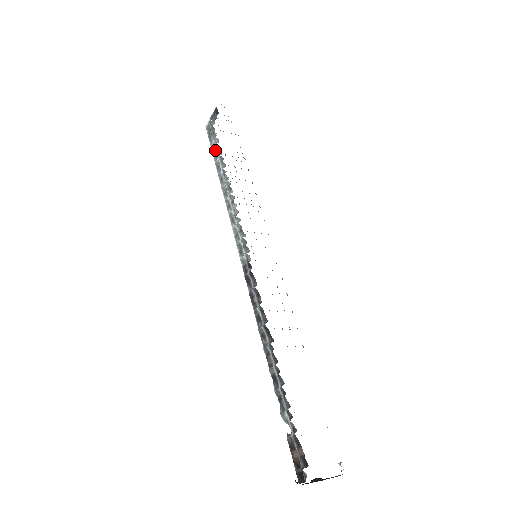
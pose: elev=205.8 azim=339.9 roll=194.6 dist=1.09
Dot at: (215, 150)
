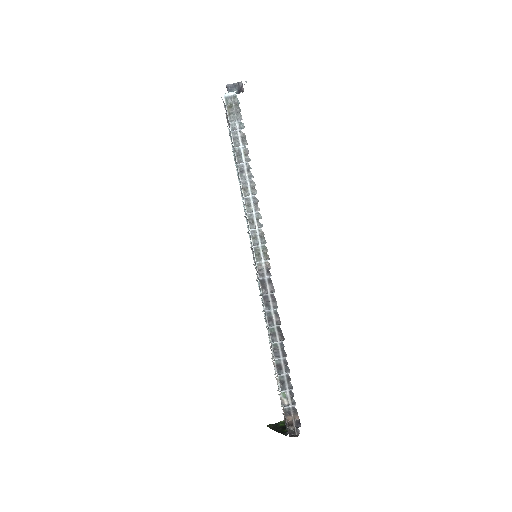
Dot at: (237, 134)
